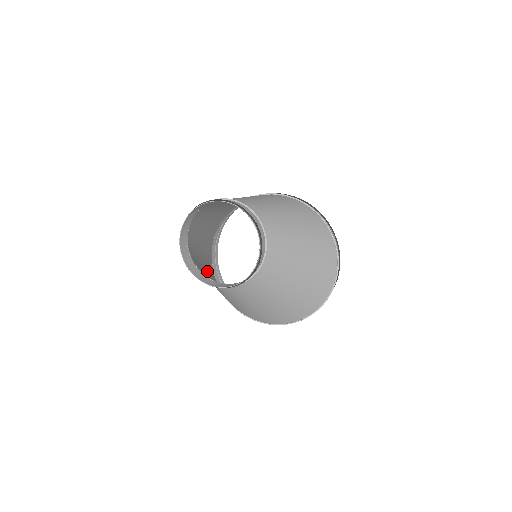
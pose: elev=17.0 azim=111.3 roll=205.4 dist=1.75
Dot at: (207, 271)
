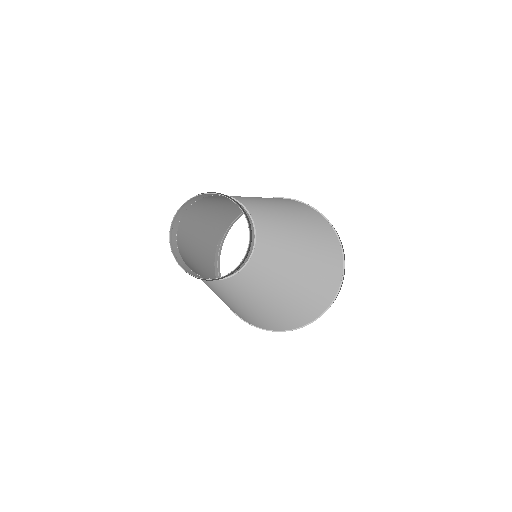
Dot at: (227, 304)
